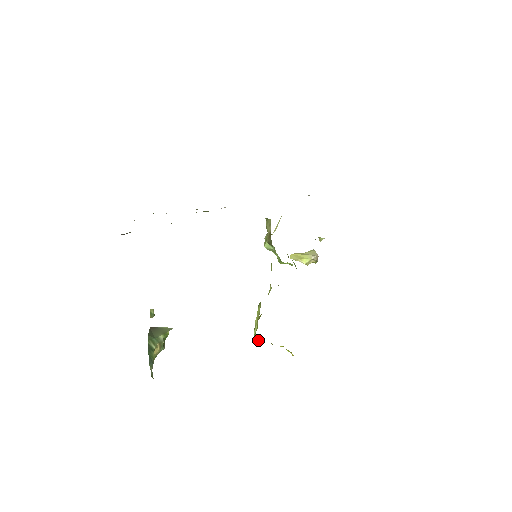
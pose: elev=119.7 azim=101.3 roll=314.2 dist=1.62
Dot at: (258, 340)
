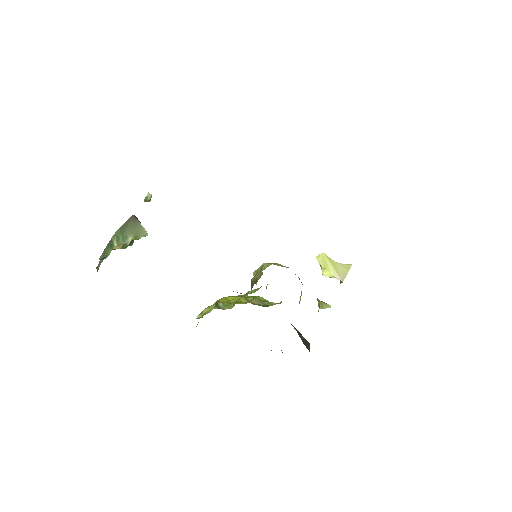
Dot at: occluded
